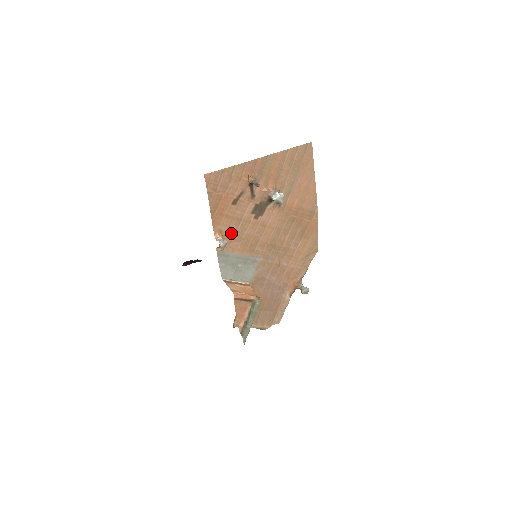
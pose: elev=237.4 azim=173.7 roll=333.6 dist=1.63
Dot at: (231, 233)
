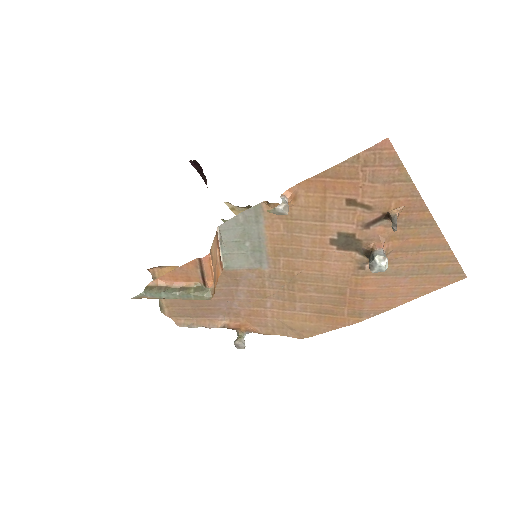
Dot at: (297, 214)
